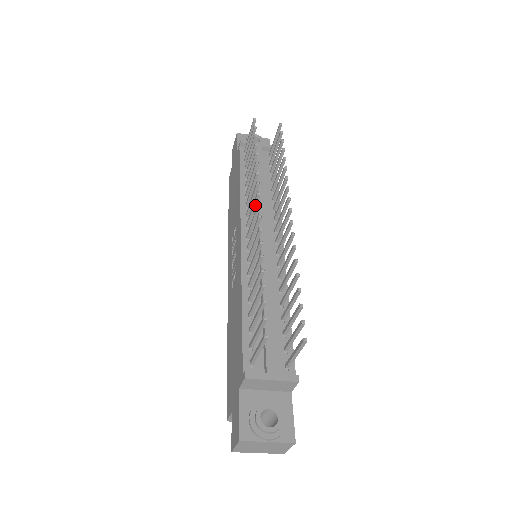
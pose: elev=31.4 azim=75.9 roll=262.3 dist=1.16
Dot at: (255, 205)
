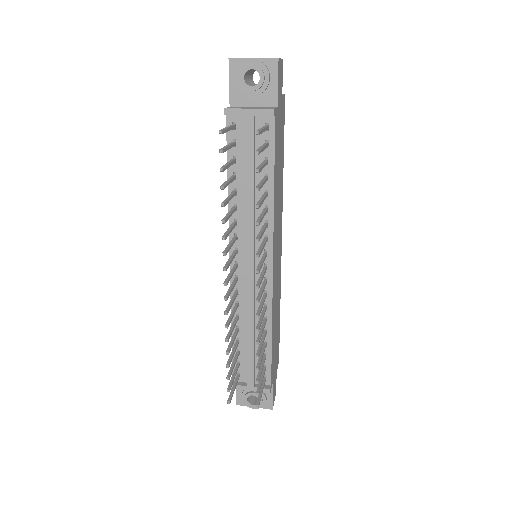
Dot at: (228, 265)
